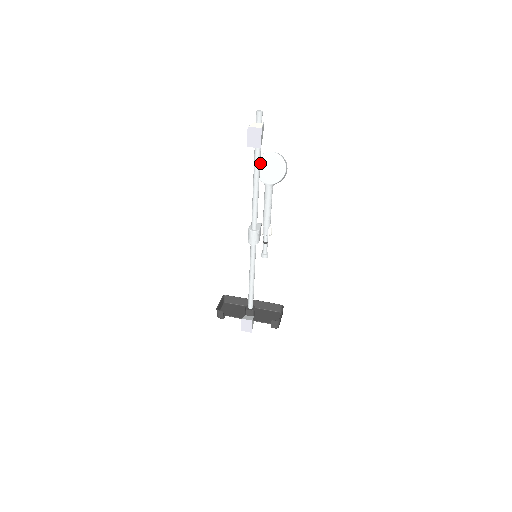
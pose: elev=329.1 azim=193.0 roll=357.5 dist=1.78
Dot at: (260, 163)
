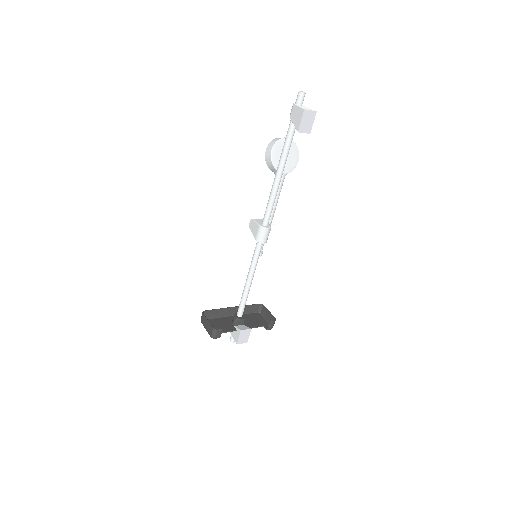
Dot at: (276, 150)
